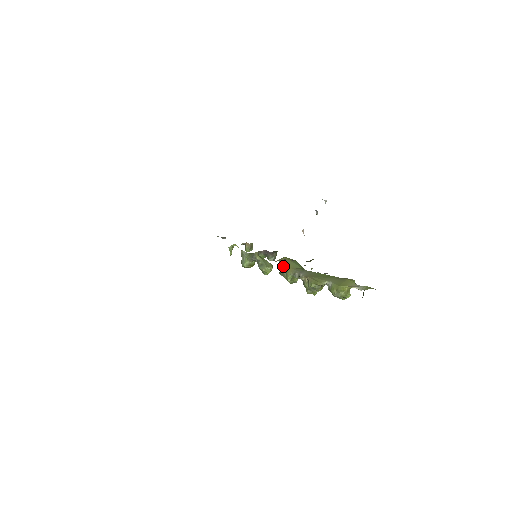
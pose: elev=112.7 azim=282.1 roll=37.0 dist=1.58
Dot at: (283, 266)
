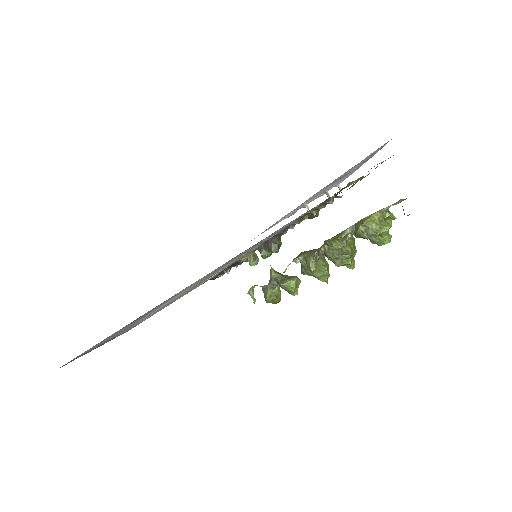
Dot at: (300, 259)
